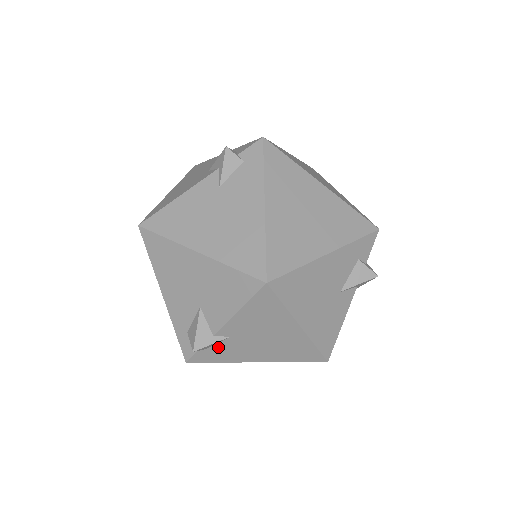
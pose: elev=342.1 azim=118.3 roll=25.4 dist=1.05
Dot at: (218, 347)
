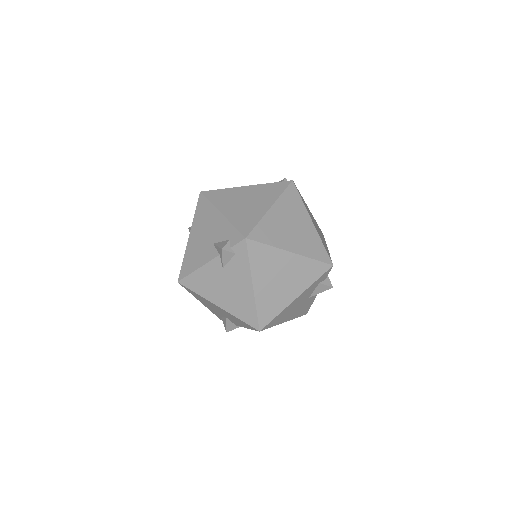
Dot at: occluded
